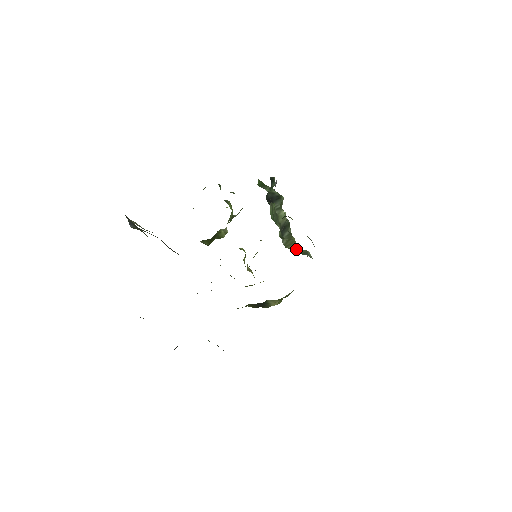
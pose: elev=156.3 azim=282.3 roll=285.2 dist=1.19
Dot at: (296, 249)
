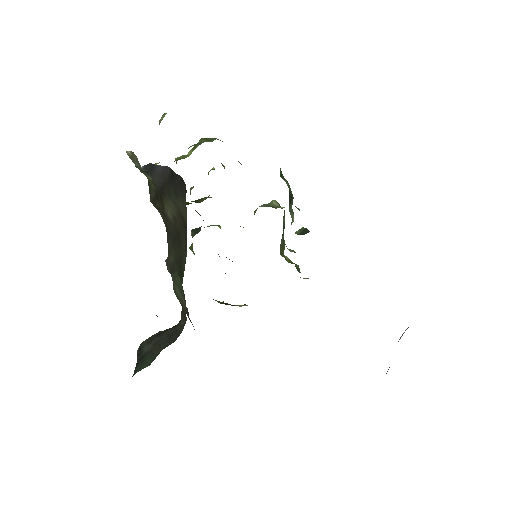
Dot at: (286, 258)
